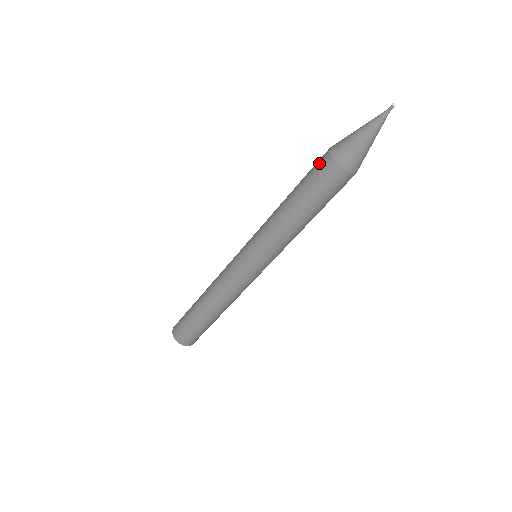
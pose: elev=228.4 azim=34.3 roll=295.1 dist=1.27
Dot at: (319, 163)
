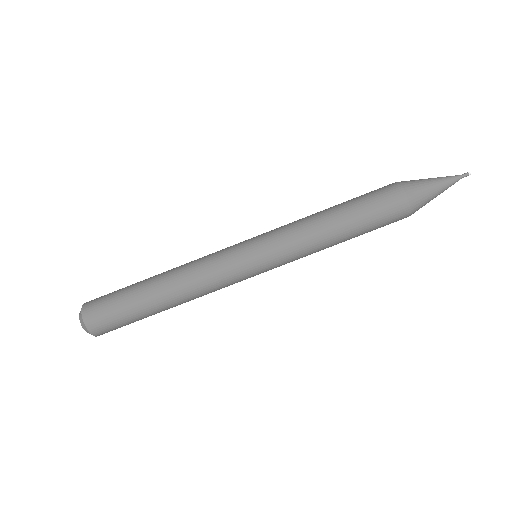
Dot at: occluded
